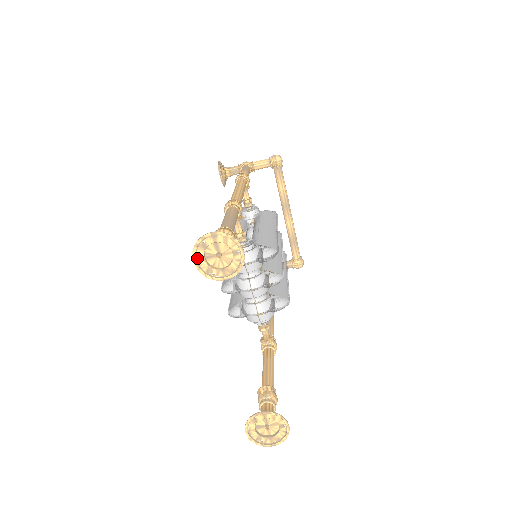
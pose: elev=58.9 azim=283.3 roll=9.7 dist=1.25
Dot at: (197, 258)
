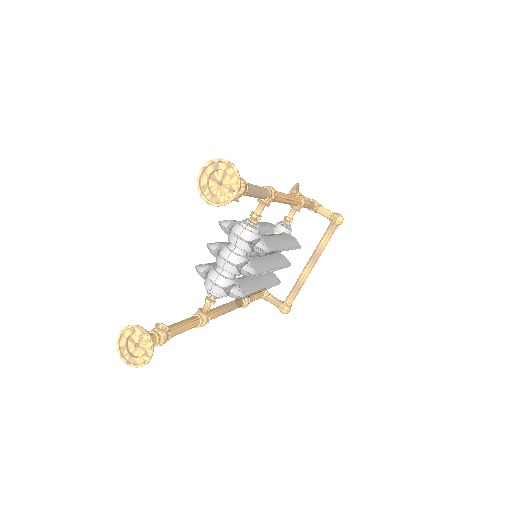
Dot at: (205, 171)
